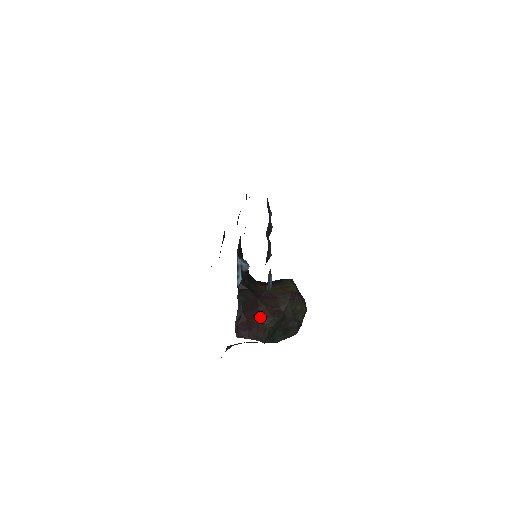
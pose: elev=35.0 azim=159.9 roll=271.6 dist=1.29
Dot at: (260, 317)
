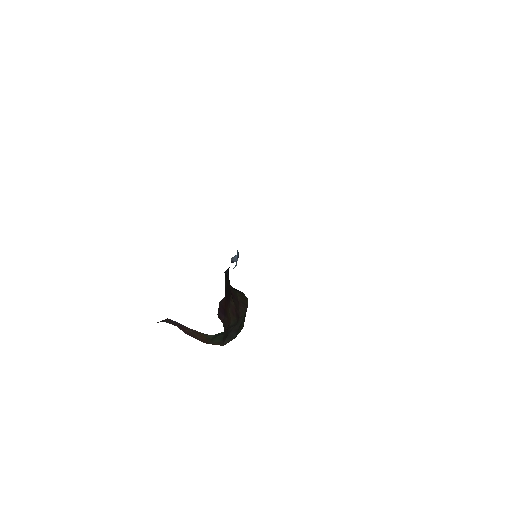
Dot at: (230, 310)
